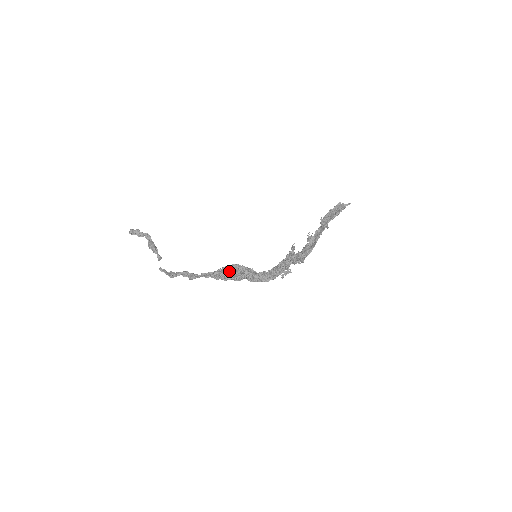
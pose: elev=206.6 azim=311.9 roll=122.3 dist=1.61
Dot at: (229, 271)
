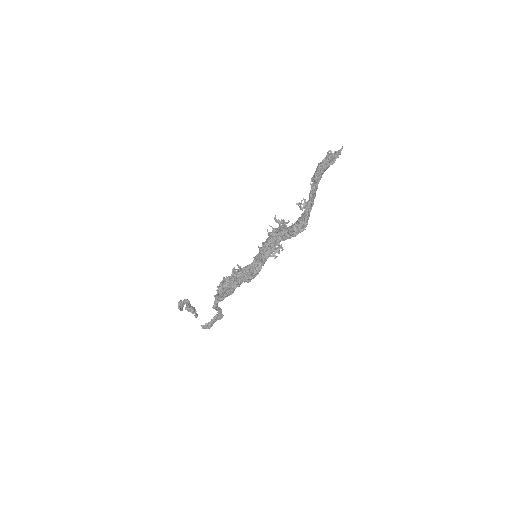
Dot at: (223, 282)
